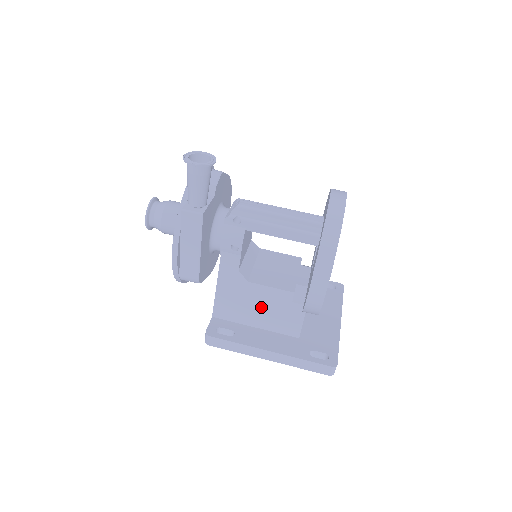
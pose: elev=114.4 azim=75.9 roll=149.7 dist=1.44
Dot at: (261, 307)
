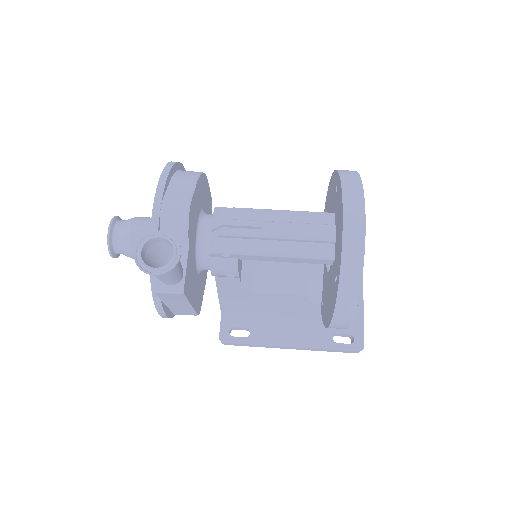
Dot at: (273, 306)
